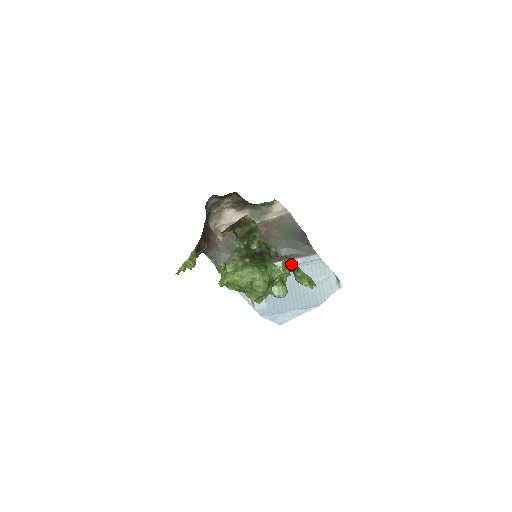
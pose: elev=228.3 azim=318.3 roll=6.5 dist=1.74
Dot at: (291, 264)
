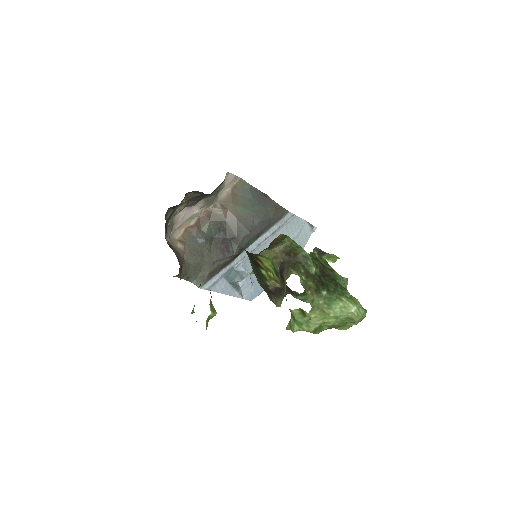
Dot at: (317, 253)
